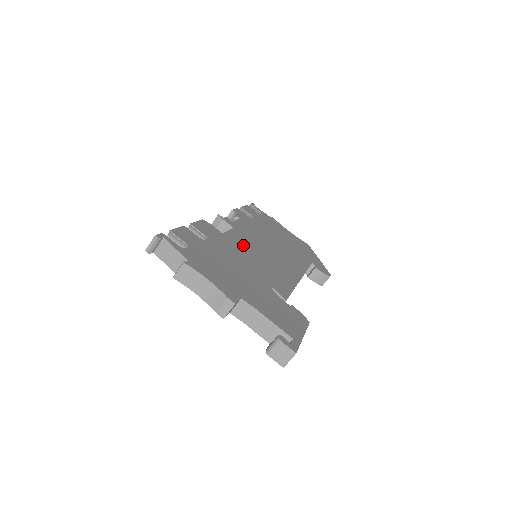
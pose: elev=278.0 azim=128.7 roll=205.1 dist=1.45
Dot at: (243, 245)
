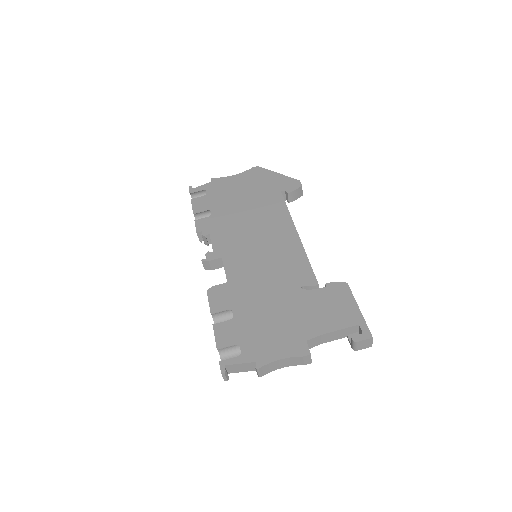
Dot at: (246, 269)
